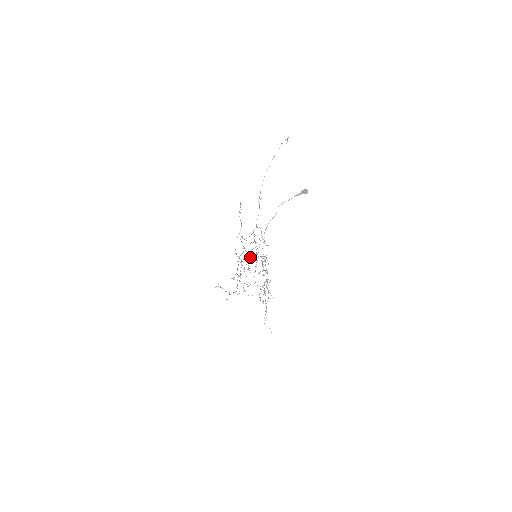
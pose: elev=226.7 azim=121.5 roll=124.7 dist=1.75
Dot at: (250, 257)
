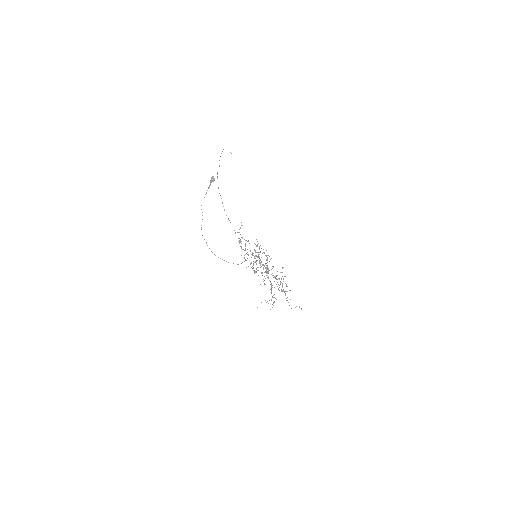
Dot at: occluded
